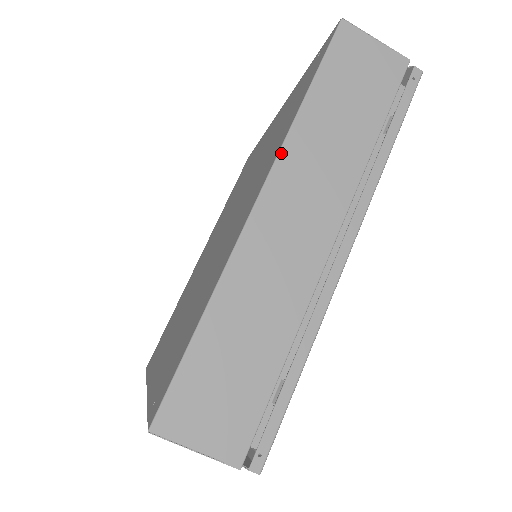
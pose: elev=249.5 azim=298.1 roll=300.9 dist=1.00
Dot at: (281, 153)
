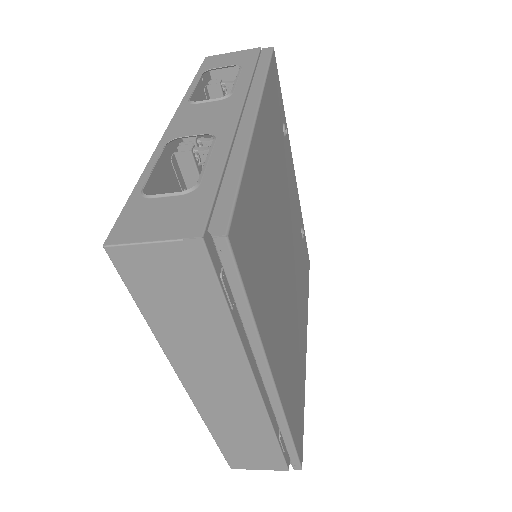
Dot at: (171, 363)
